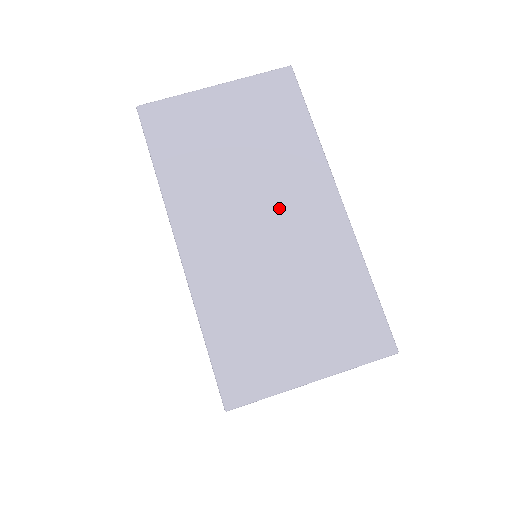
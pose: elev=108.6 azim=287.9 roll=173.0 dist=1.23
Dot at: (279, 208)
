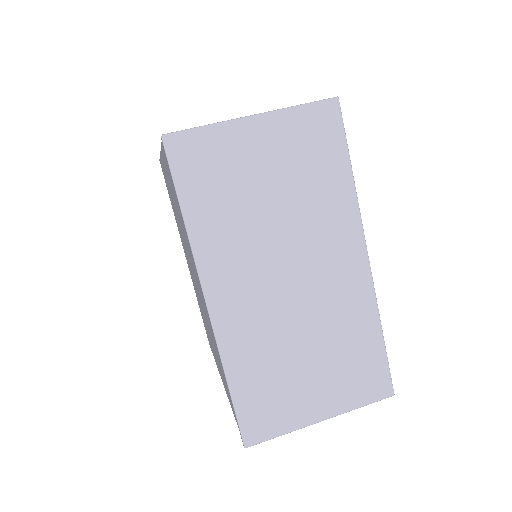
Dot at: (309, 263)
